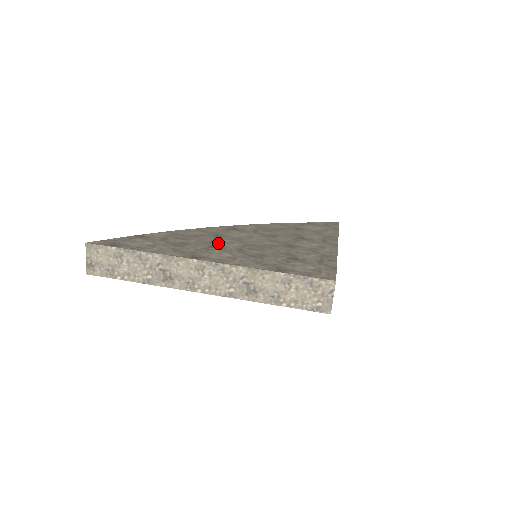
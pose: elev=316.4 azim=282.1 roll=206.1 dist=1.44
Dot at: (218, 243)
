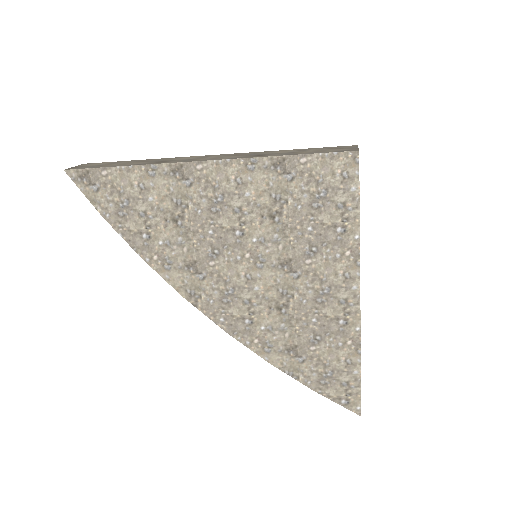
Dot at: occluded
